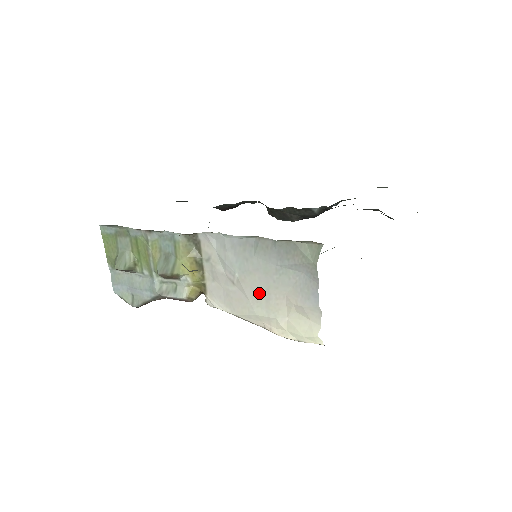
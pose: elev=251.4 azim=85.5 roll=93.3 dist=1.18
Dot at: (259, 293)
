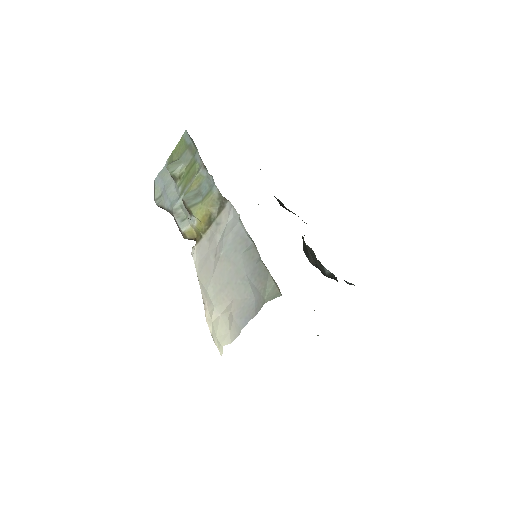
Dot at: (221, 279)
